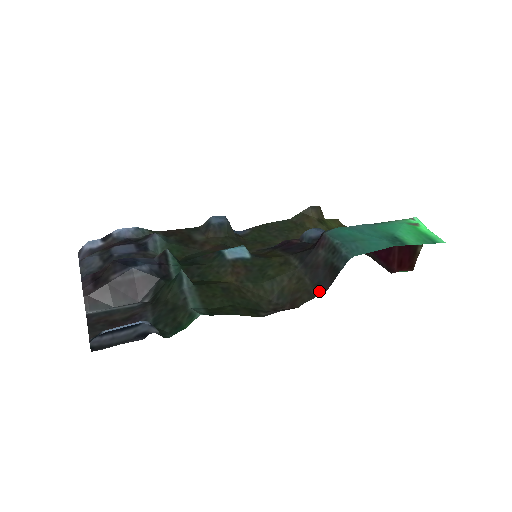
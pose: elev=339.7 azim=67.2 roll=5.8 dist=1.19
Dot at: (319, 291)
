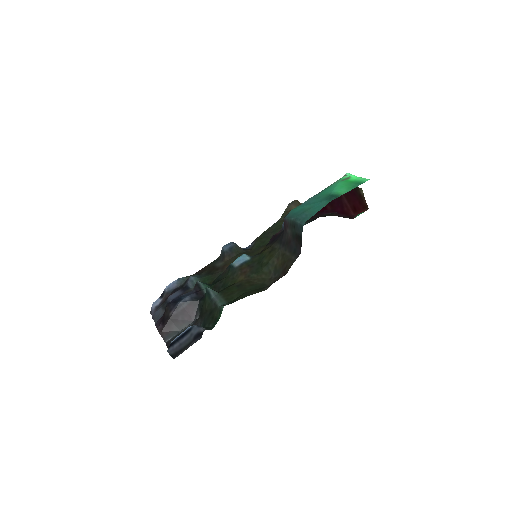
Dot at: (296, 256)
